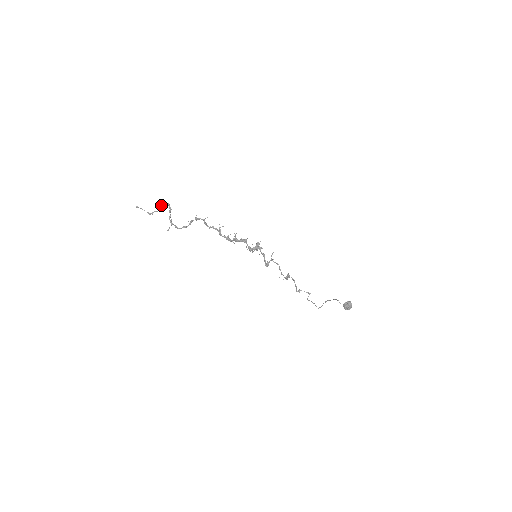
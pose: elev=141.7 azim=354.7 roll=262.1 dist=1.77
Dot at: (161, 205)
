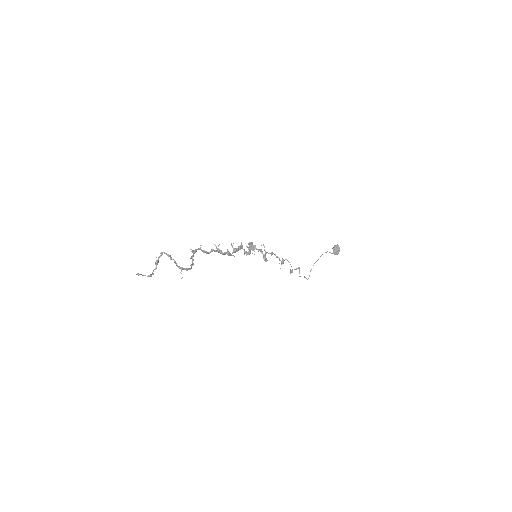
Dot at: occluded
